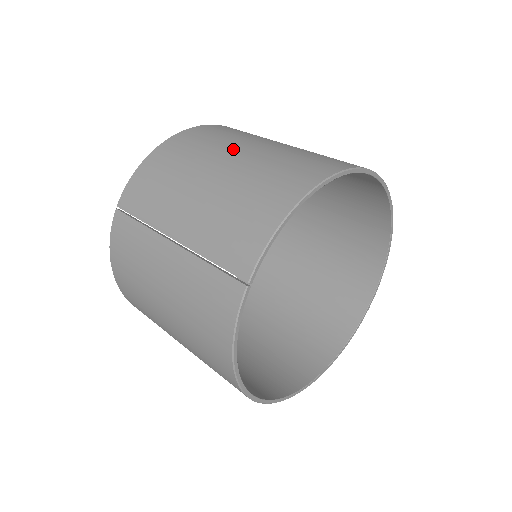
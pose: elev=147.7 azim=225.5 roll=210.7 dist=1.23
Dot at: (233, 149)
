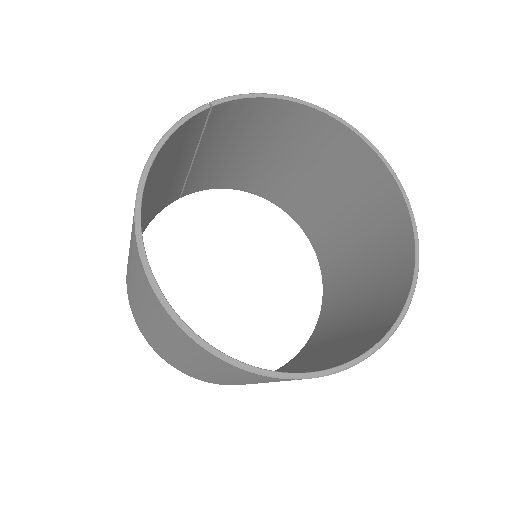
Dot at: occluded
